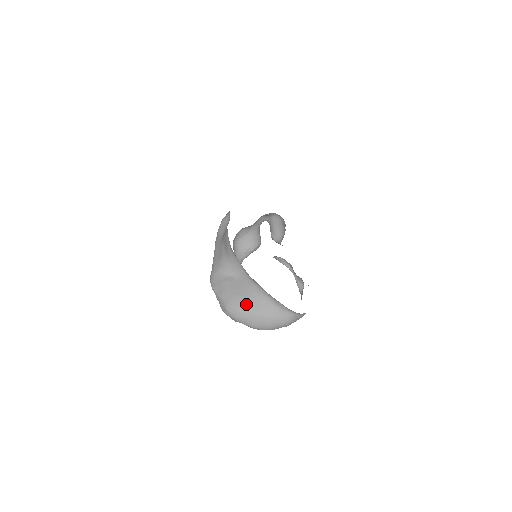
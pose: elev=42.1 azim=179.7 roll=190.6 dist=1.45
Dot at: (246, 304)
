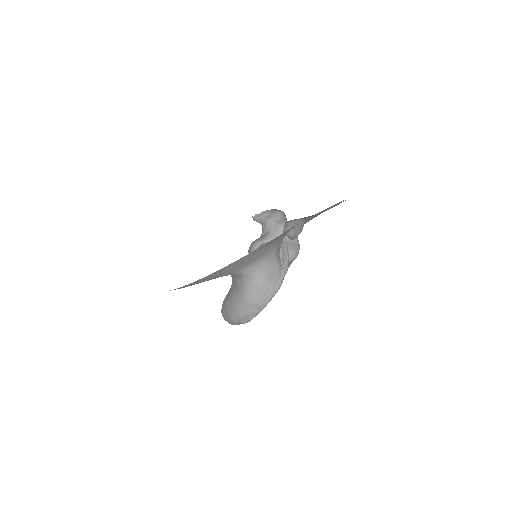
Dot at: (225, 297)
